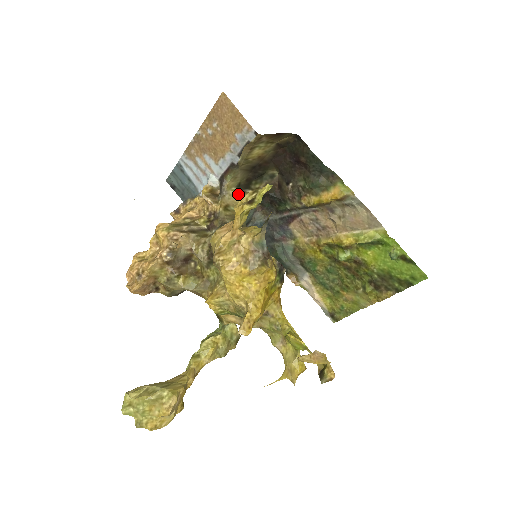
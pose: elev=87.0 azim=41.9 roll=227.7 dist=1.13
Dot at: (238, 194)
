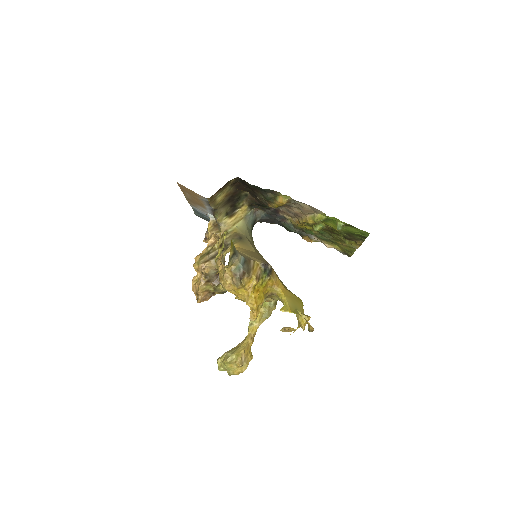
Dot at: (230, 218)
